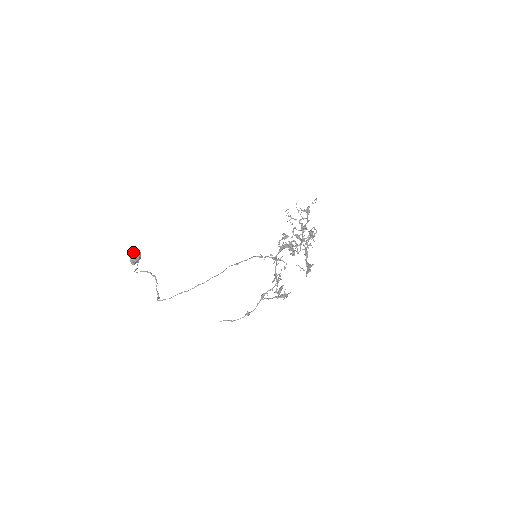
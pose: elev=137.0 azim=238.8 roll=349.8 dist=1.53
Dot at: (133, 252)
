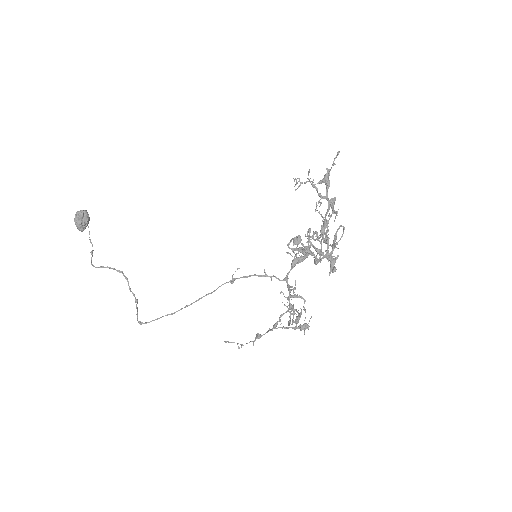
Dot at: (76, 215)
